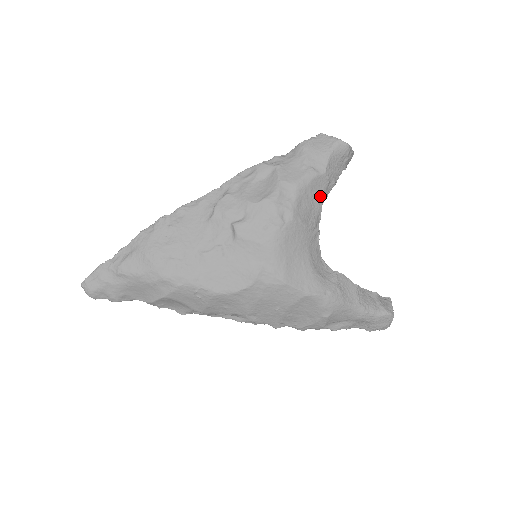
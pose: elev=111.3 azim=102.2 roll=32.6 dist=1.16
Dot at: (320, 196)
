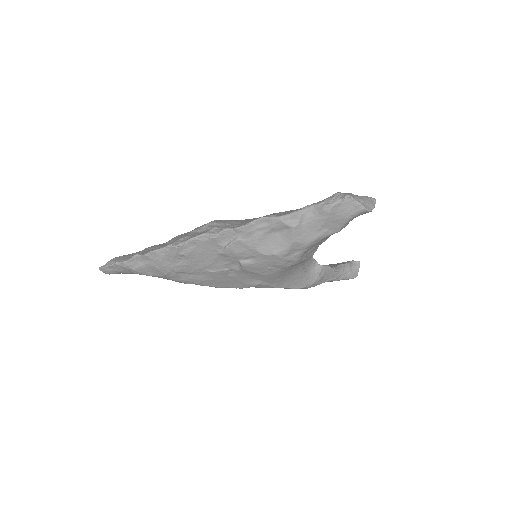
Dot at: (327, 238)
